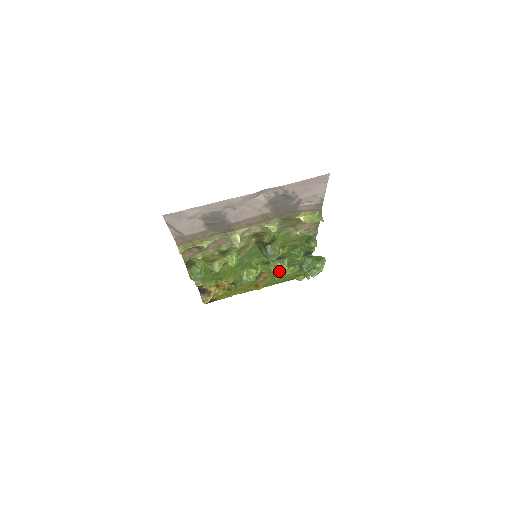
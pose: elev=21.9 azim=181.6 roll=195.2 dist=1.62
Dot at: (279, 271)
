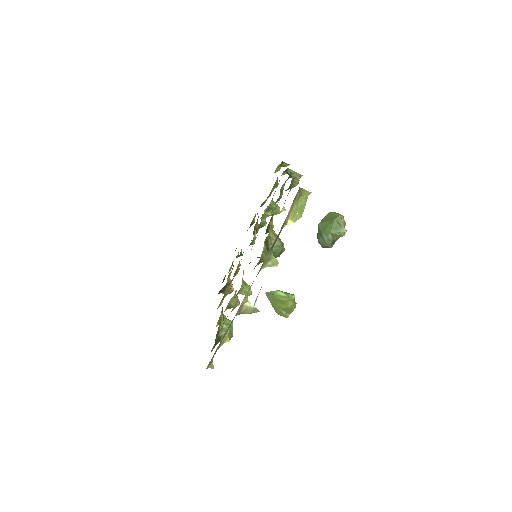
Dot at: occluded
